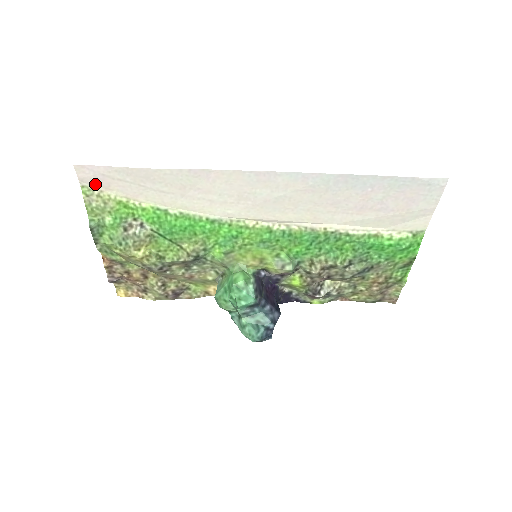
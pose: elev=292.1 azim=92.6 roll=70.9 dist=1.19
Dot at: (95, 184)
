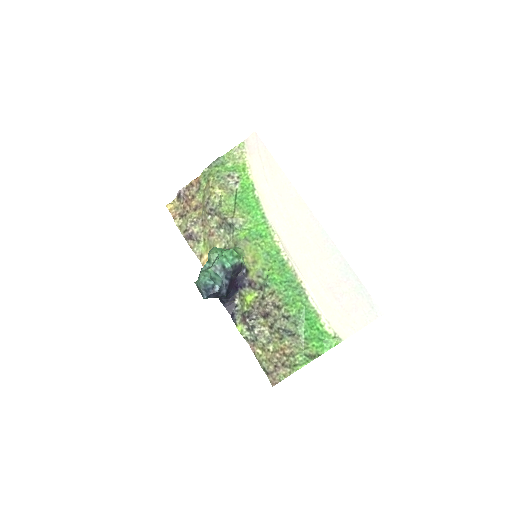
Dot at: (249, 147)
